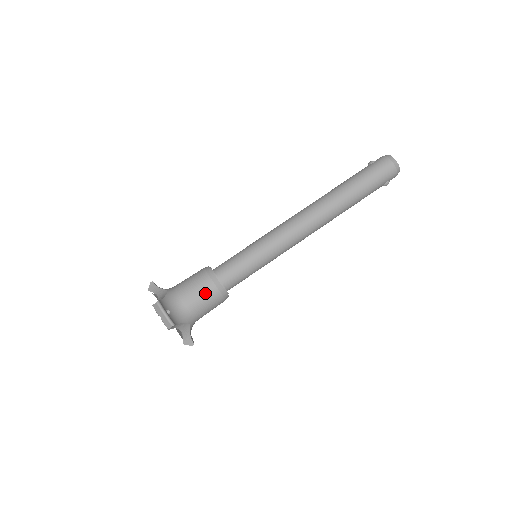
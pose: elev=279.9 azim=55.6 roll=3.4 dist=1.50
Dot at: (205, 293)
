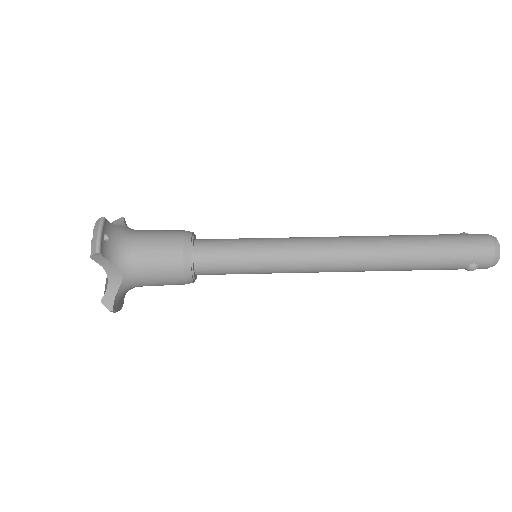
Dot at: (165, 250)
